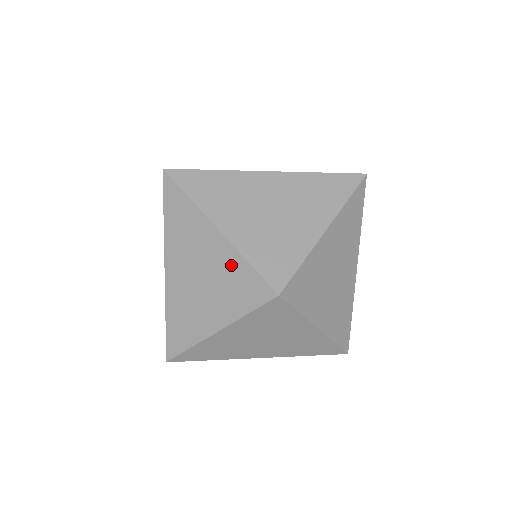
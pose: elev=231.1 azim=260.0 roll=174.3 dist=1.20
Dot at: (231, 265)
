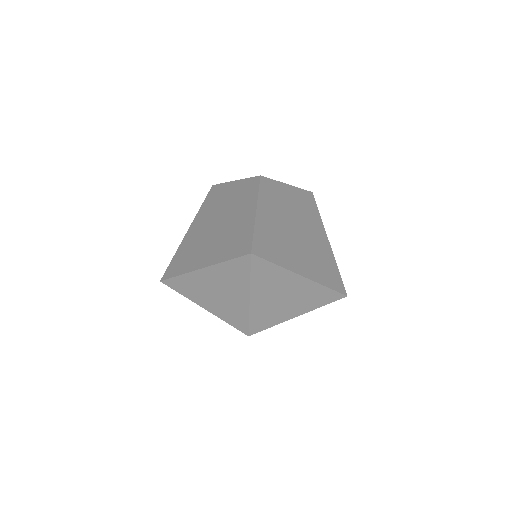
Dot at: (240, 309)
